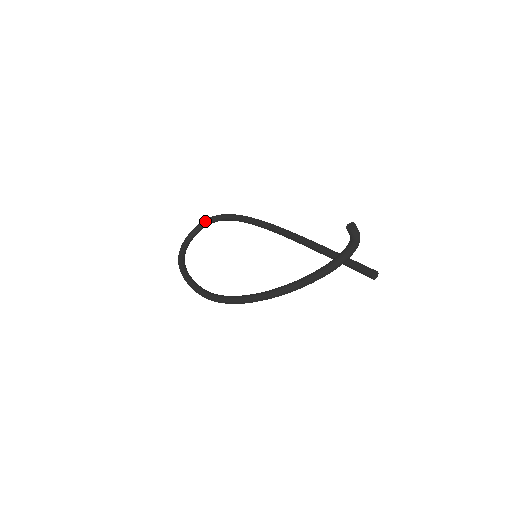
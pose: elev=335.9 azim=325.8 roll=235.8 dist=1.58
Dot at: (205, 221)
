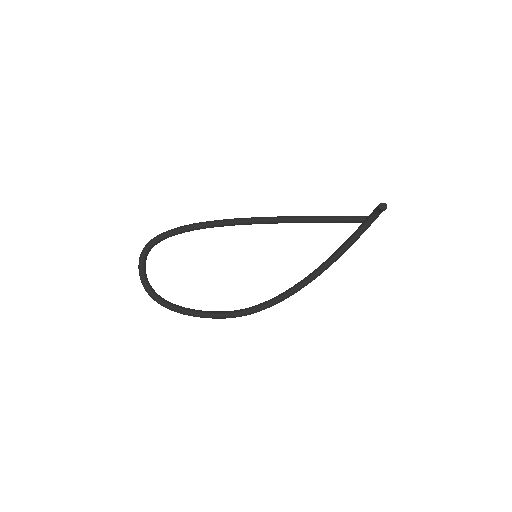
Dot at: (146, 251)
